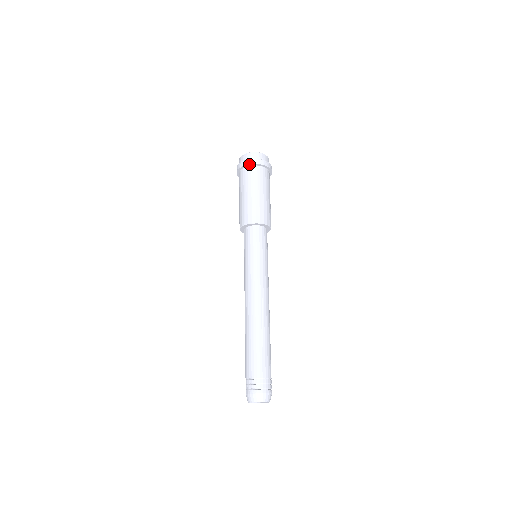
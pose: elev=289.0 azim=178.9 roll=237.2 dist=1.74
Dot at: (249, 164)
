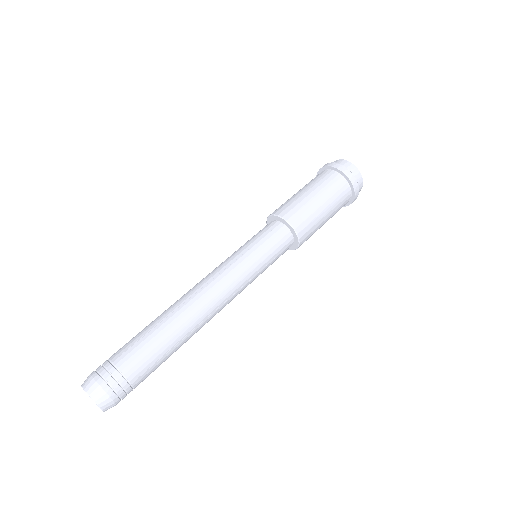
Dot at: (322, 167)
